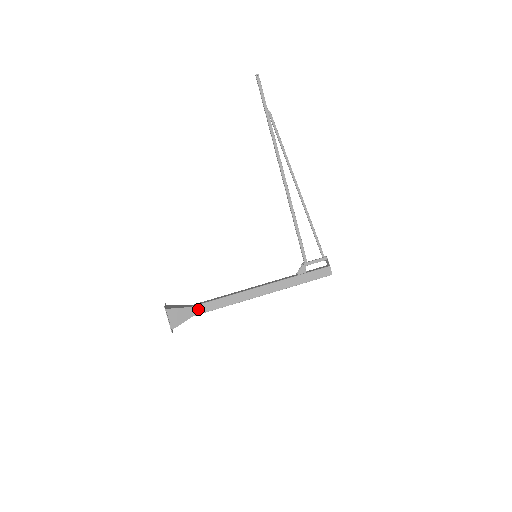
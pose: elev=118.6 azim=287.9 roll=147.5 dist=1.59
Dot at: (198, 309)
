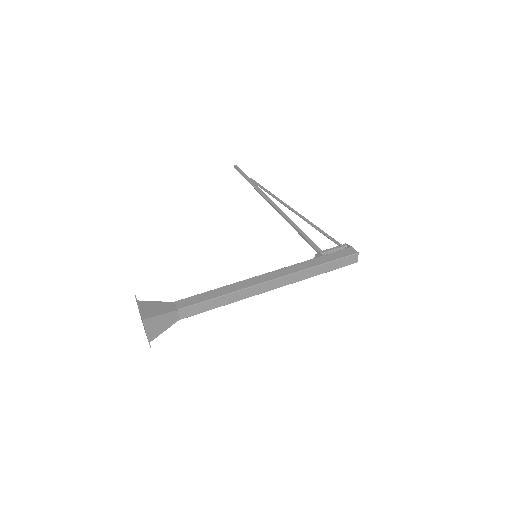
Dot at: (183, 303)
